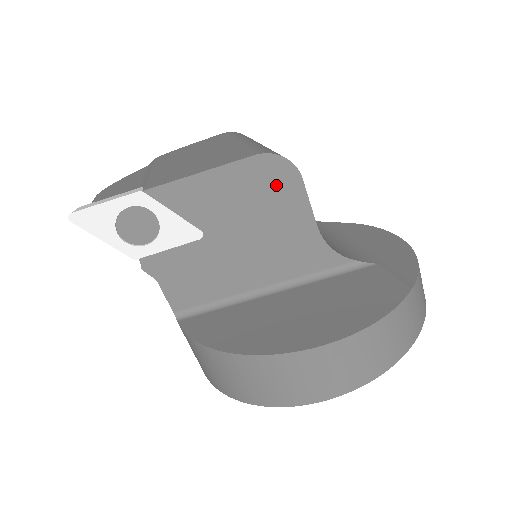
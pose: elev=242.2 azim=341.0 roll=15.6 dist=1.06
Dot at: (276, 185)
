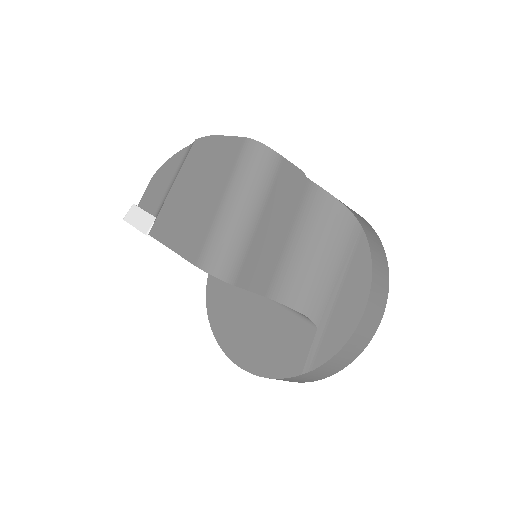
Dot at: occluded
